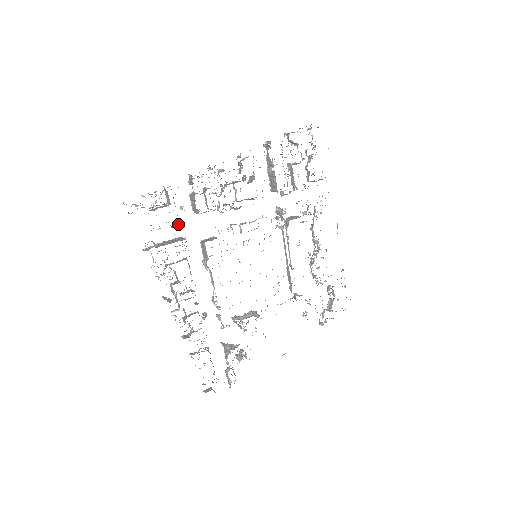
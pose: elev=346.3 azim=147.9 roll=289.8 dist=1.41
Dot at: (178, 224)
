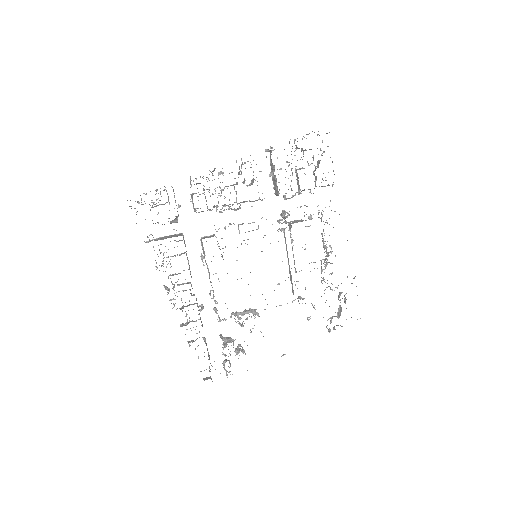
Dot at: (177, 221)
